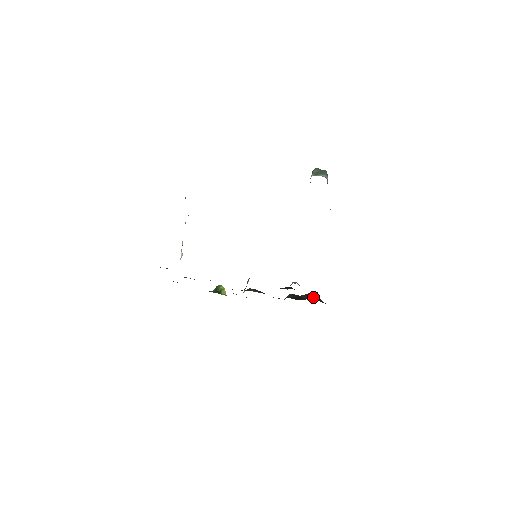
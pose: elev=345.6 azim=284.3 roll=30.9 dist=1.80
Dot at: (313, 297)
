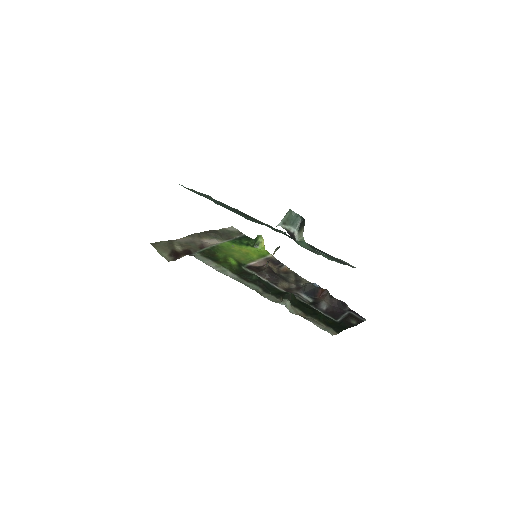
Dot at: (329, 297)
